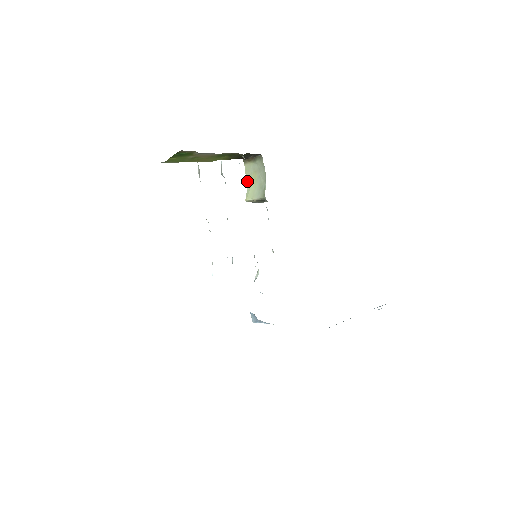
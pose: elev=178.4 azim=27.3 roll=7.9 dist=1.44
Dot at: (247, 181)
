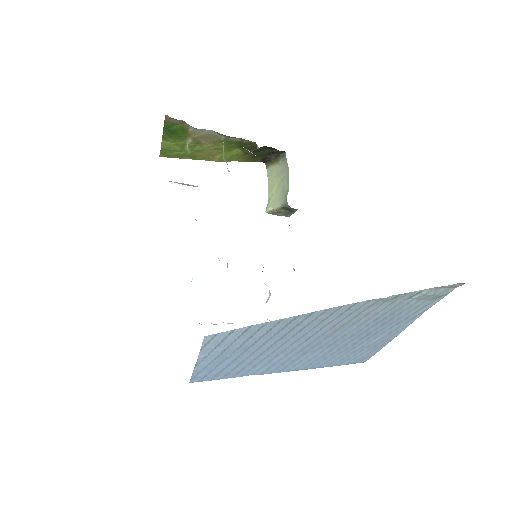
Dot at: (269, 188)
